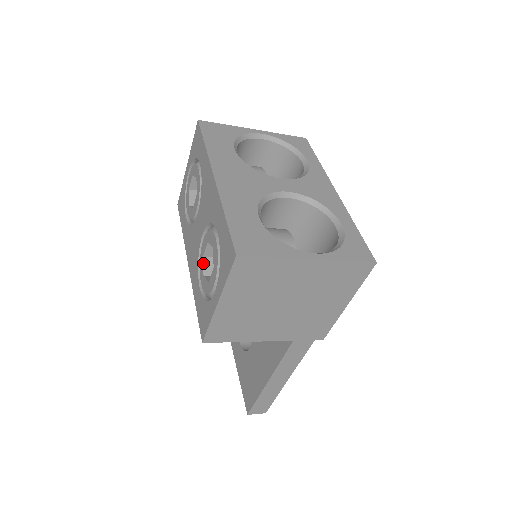
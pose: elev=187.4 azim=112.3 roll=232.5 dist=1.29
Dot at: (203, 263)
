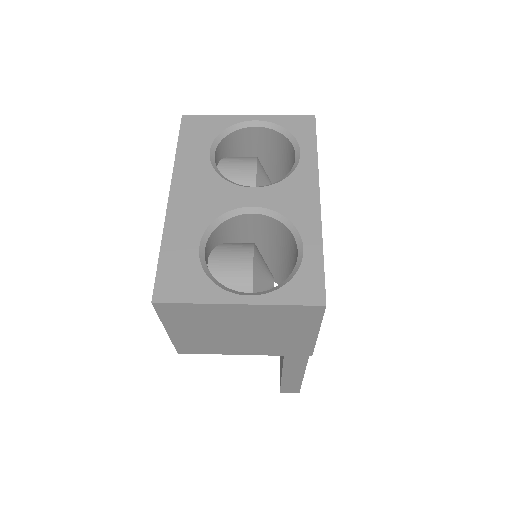
Dot at: occluded
